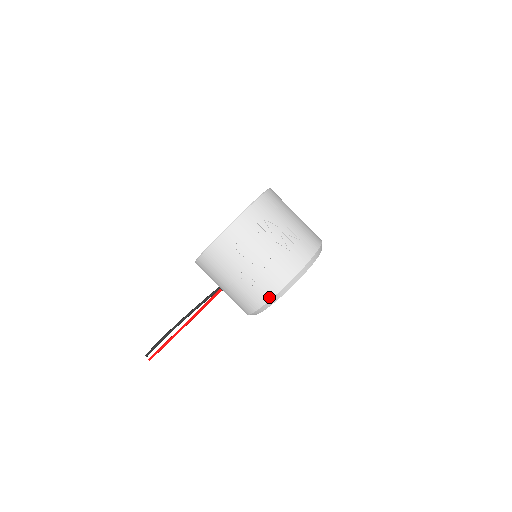
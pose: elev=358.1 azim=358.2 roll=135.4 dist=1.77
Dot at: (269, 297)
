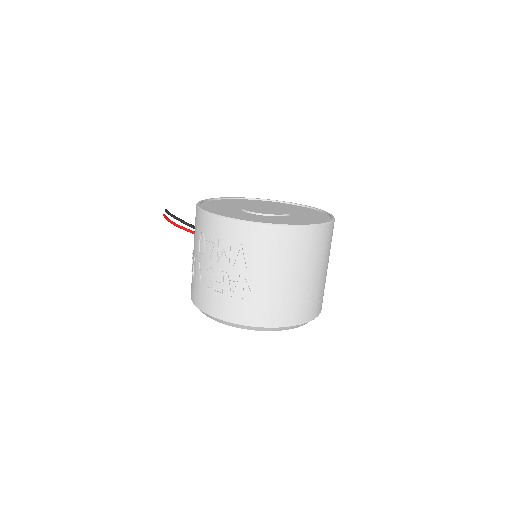
Dot at: (192, 299)
